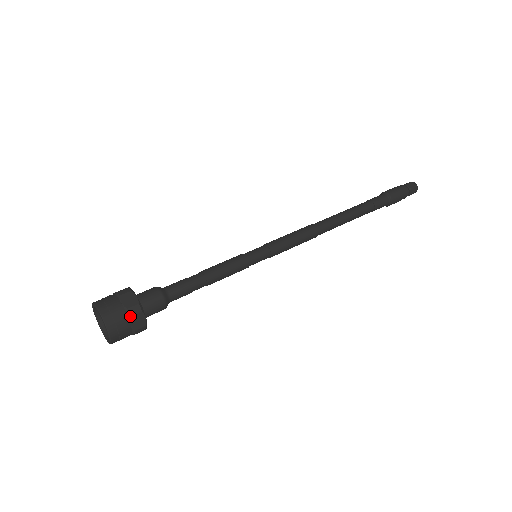
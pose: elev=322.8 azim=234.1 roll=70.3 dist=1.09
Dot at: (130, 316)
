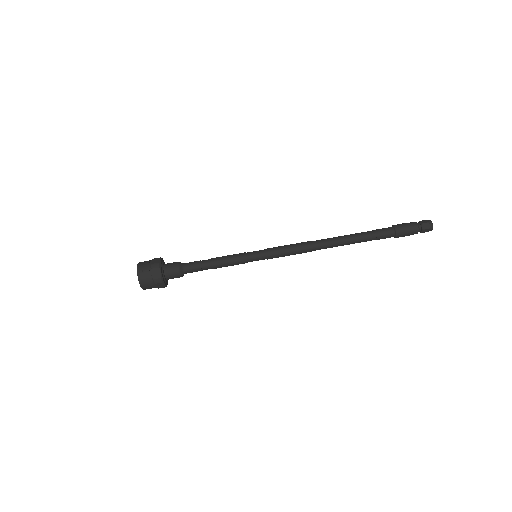
Dot at: occluded
